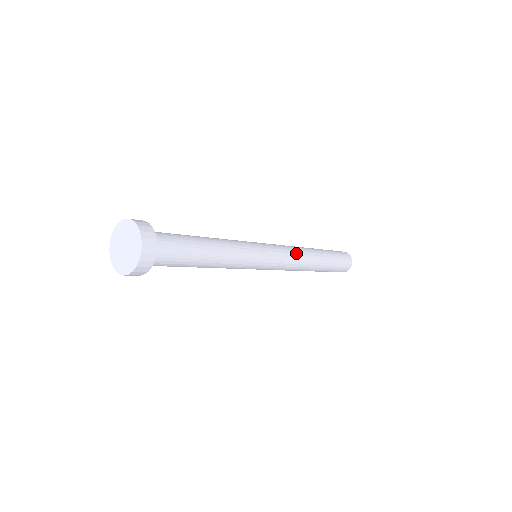
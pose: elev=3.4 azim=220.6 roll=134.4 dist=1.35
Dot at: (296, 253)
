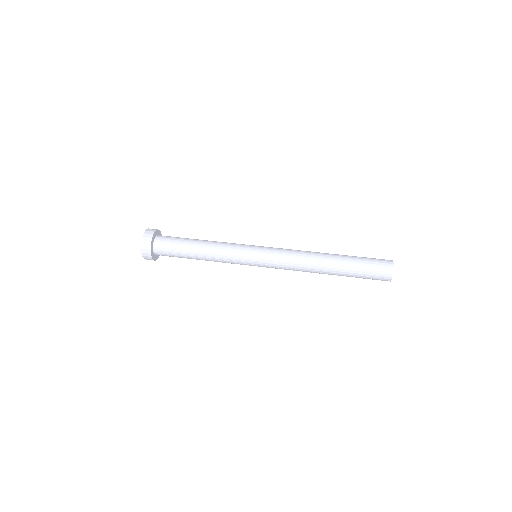
Dot at: (294, 265)
